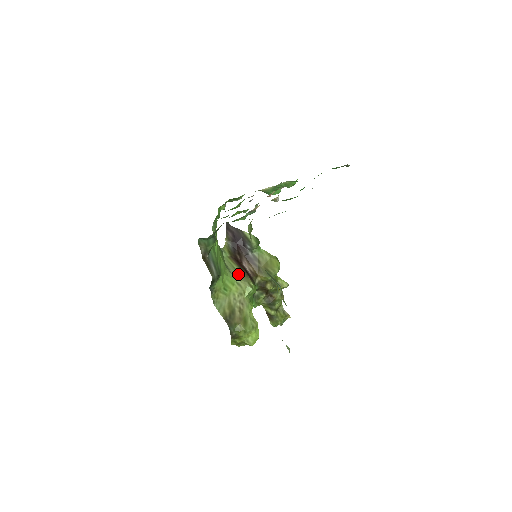
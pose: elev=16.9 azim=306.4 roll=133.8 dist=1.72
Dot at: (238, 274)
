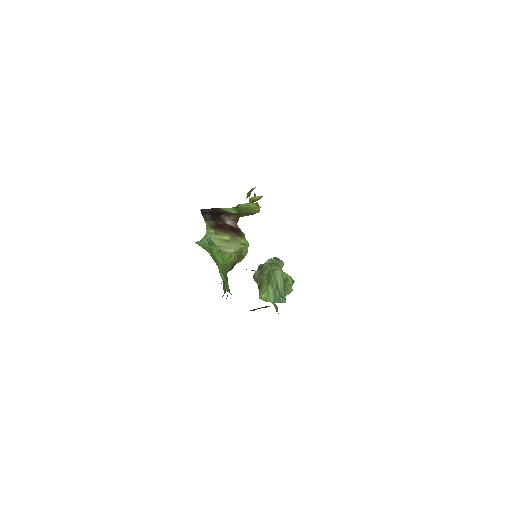
Dot at: (230, 244)
